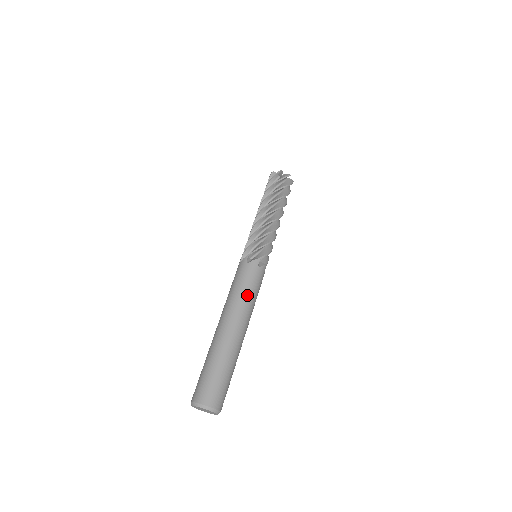
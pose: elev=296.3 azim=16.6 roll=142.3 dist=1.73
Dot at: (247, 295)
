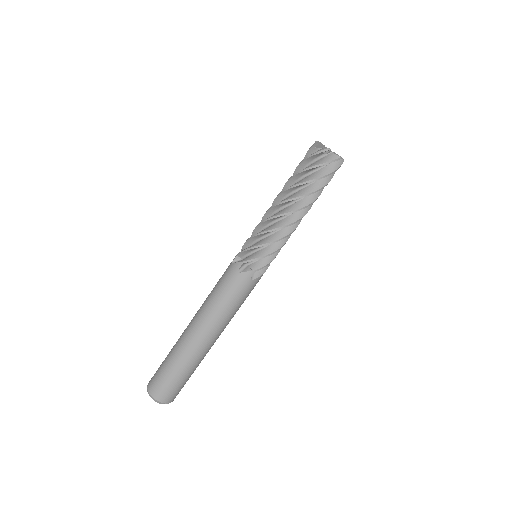
Dot at: (227, 310)
